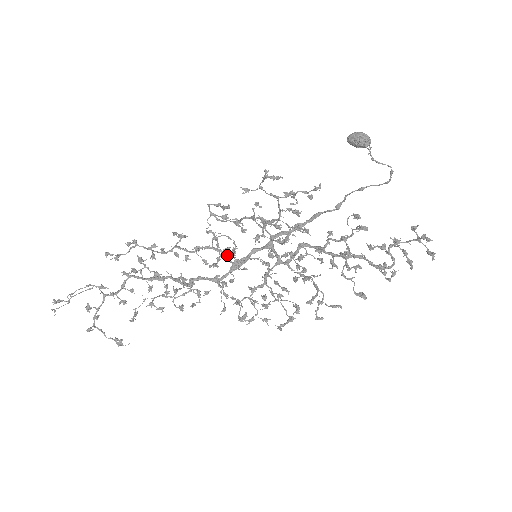
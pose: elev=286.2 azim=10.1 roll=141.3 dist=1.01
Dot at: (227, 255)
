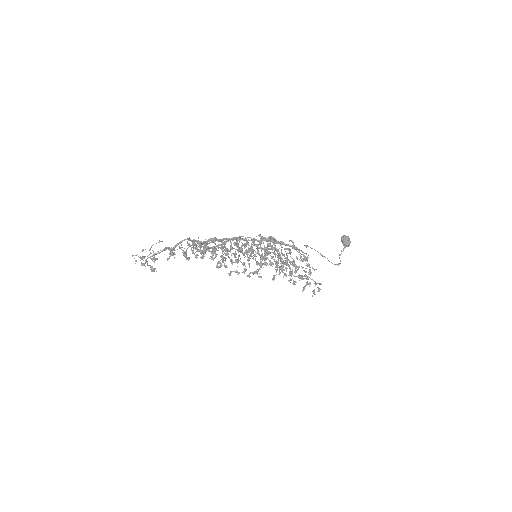
Dot at: occluded
